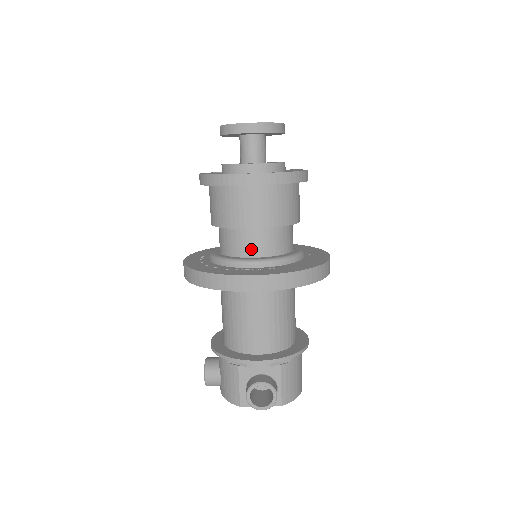
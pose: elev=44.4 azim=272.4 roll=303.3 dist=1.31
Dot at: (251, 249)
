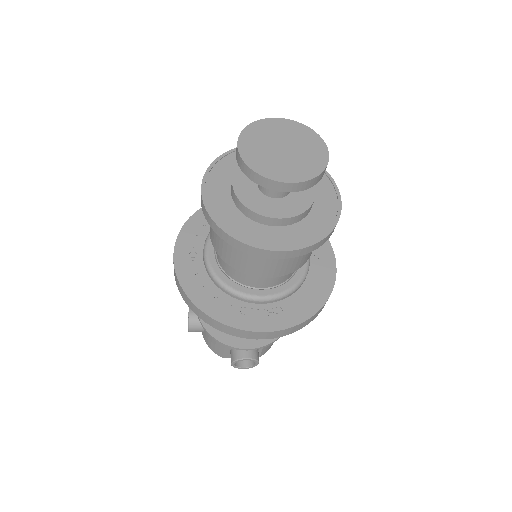
Dot at: (258, 283)
